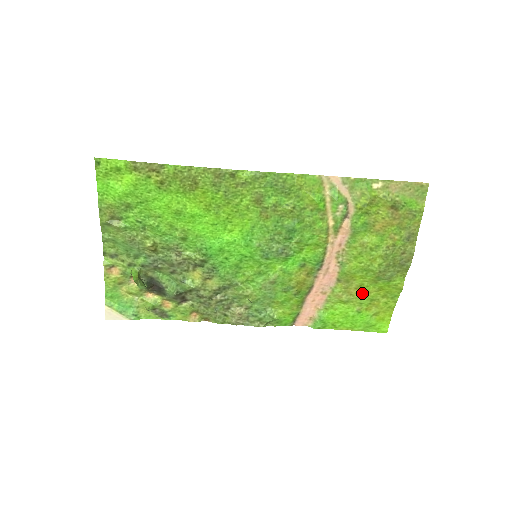
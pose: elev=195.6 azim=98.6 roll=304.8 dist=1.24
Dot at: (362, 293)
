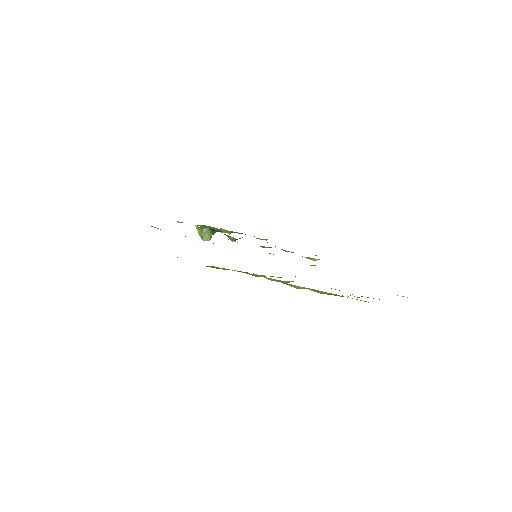
Dot at: occluded
